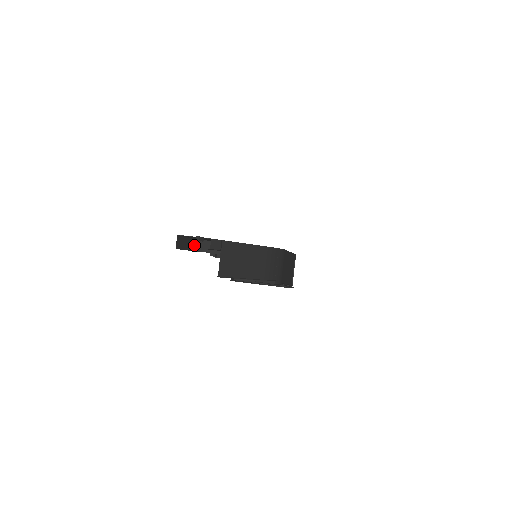
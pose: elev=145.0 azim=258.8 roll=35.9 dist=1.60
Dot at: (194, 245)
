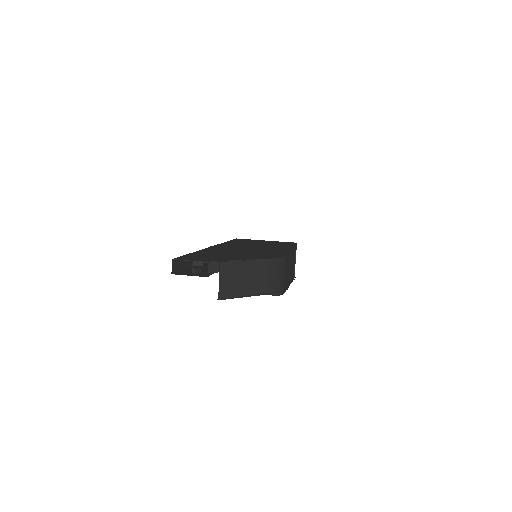
Dot at: occluded
